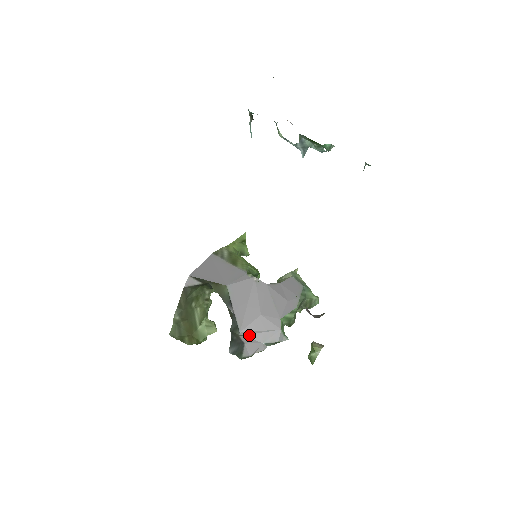
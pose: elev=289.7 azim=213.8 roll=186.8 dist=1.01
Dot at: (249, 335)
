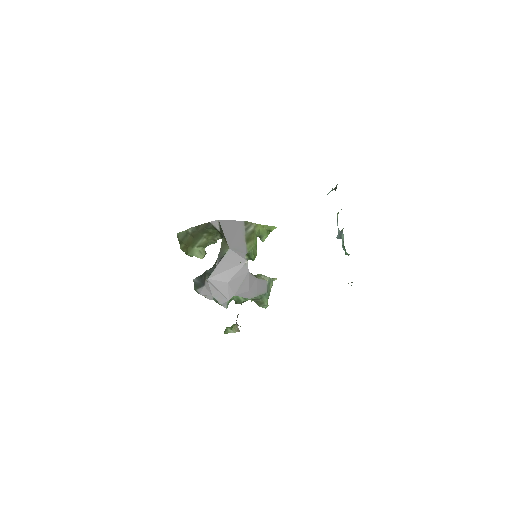
Dot at: (211, 285)
